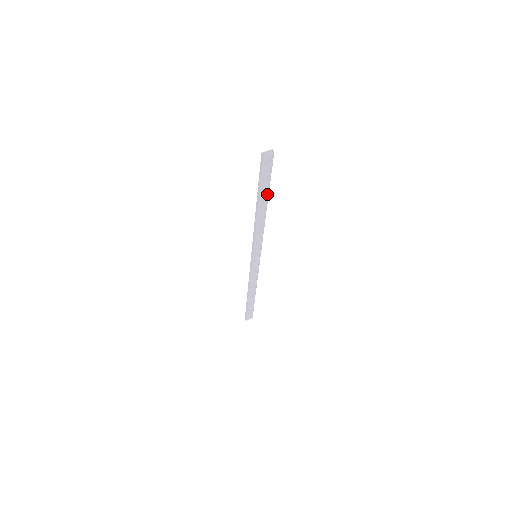
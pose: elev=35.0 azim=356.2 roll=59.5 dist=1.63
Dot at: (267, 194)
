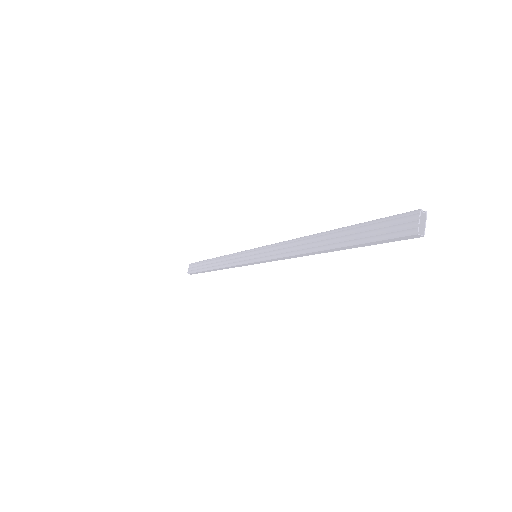
Dot at: (346, 233)
